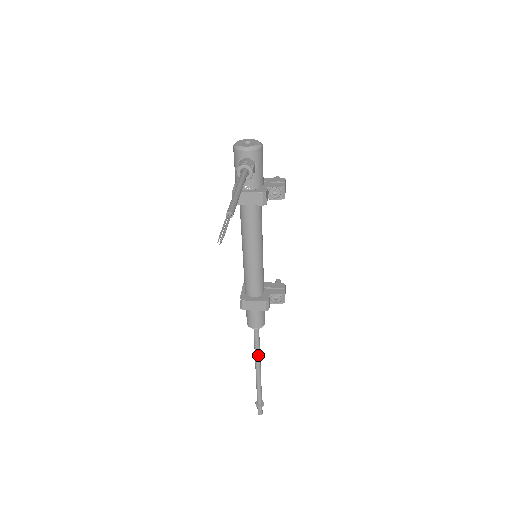
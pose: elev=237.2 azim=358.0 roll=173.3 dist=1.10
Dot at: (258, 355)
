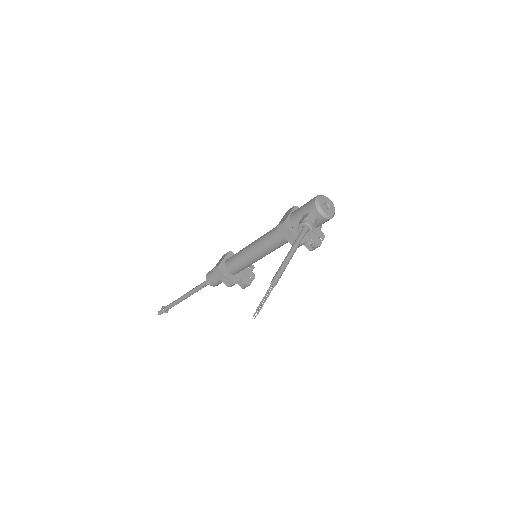
Dot at: (194, 292)
